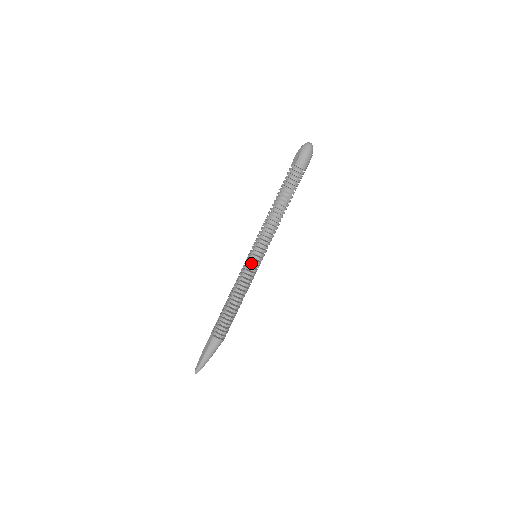
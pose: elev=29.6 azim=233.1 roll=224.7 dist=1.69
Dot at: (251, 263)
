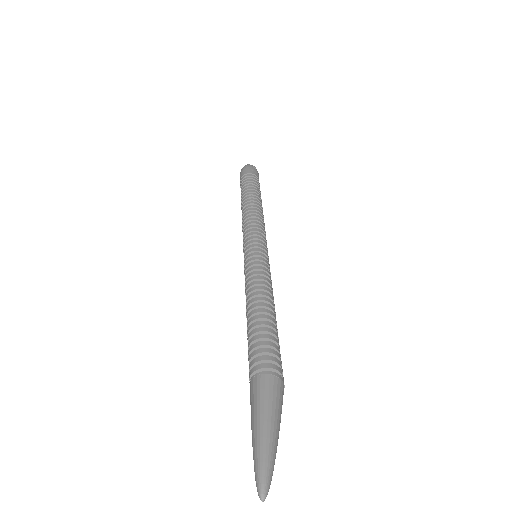
Dot at: (245, 259)
